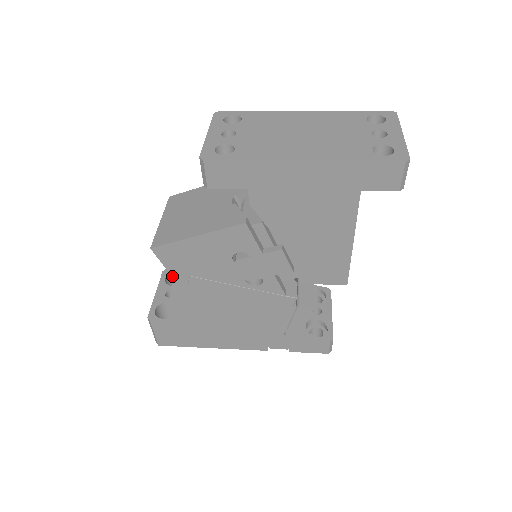
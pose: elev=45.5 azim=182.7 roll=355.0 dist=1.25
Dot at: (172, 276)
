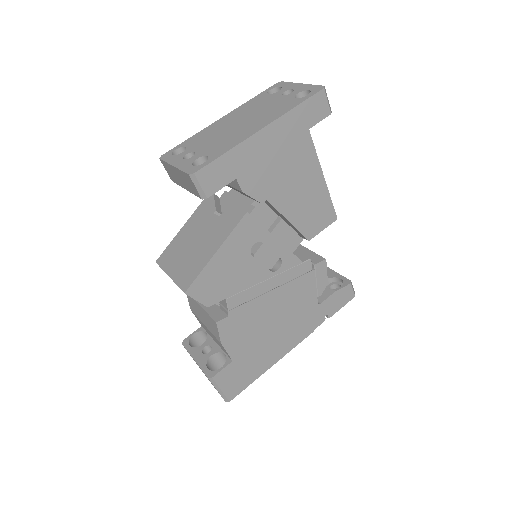
Dot at: (192, 342)
